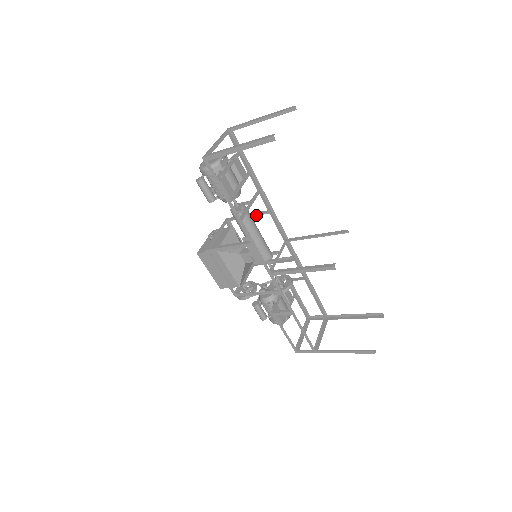
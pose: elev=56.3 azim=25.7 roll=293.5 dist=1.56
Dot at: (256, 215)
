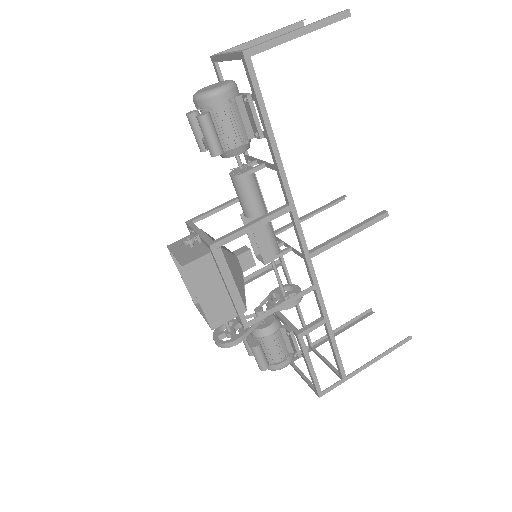
Dot at: (234, 202)
